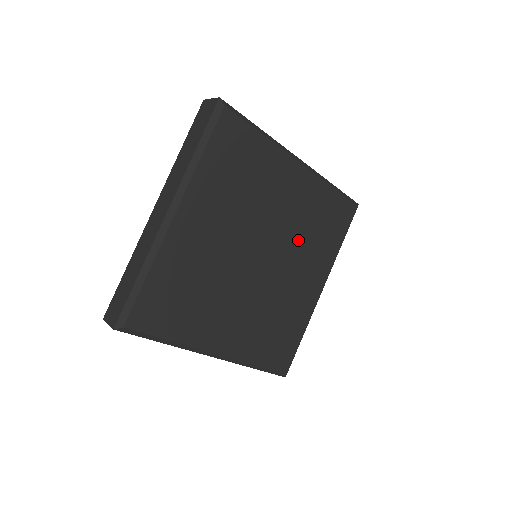
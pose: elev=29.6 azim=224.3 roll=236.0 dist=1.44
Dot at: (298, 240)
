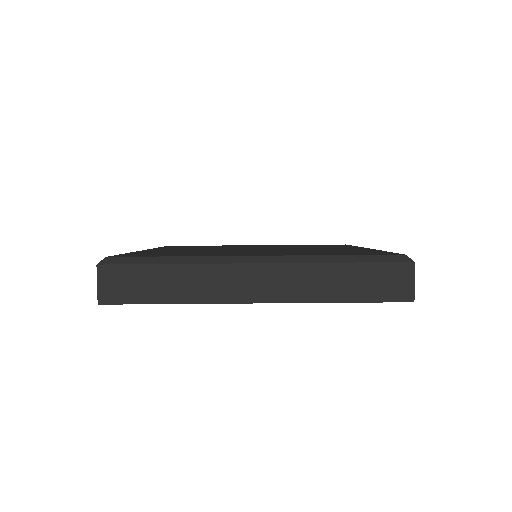
Dot at: occluded
